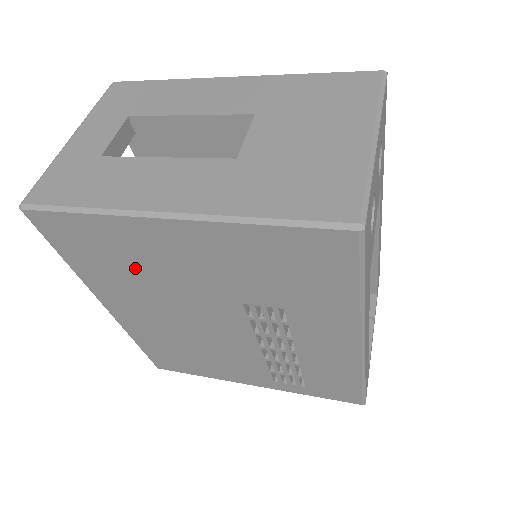
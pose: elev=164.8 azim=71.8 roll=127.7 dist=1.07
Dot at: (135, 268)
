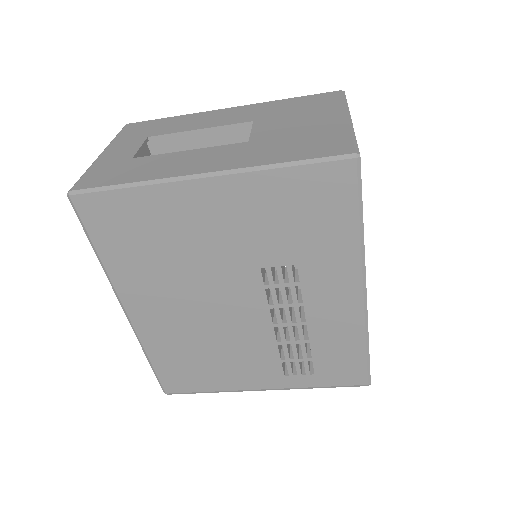
Dot at: (165, 246)
